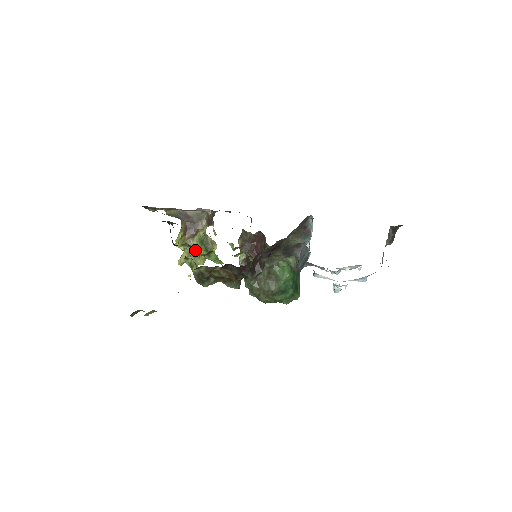
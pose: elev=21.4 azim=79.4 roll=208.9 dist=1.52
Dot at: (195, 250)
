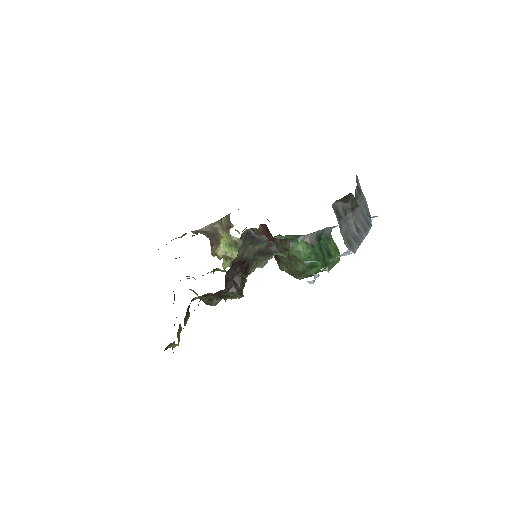
Dot at: (226, 255)
